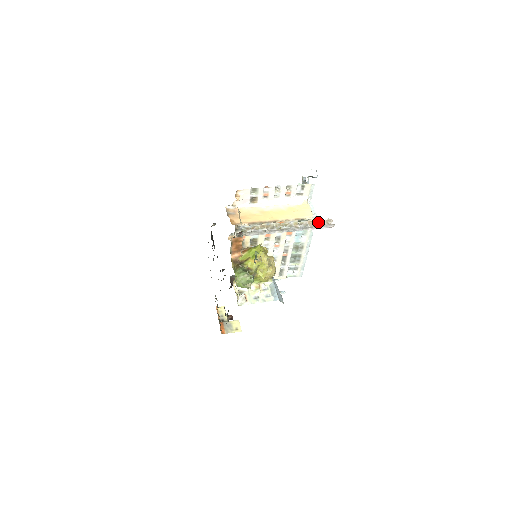
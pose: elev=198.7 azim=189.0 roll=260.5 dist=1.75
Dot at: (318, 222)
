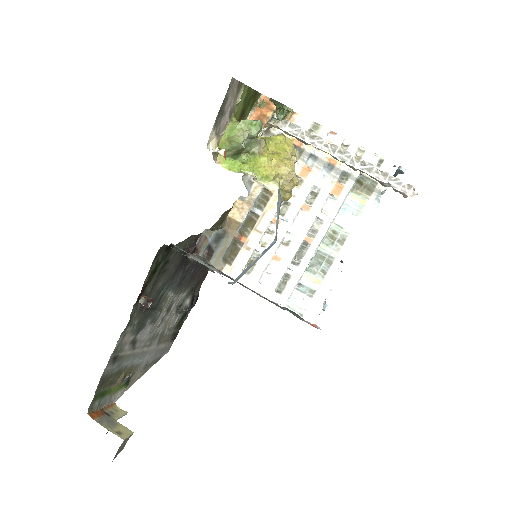
Dot at: (391, 177)
